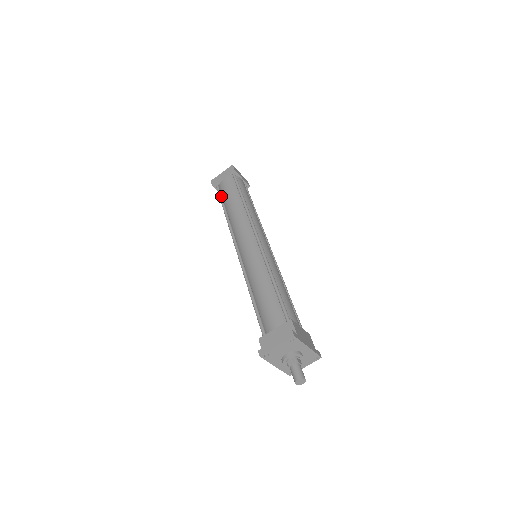
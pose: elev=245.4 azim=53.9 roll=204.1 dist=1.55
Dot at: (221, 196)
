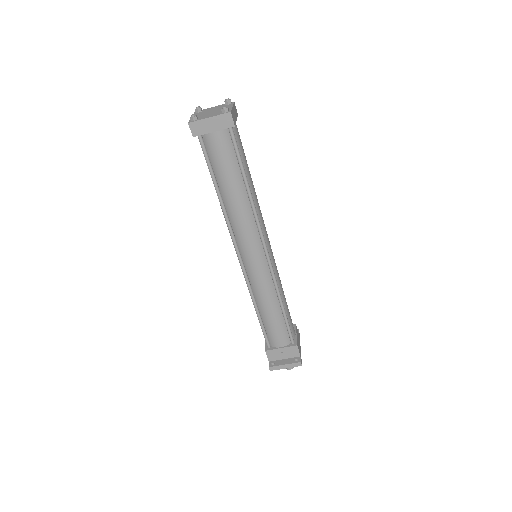
Dot at: (210, 162)
